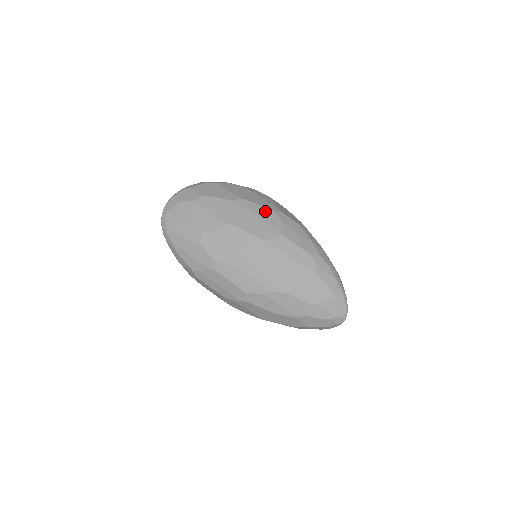
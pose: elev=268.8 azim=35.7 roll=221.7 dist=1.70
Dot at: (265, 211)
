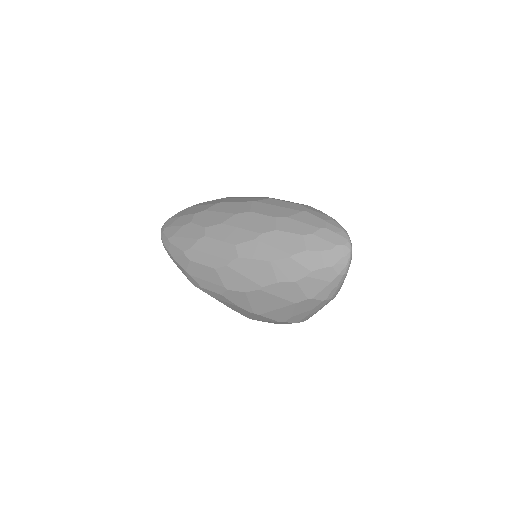
Dot at: (255, 197)
